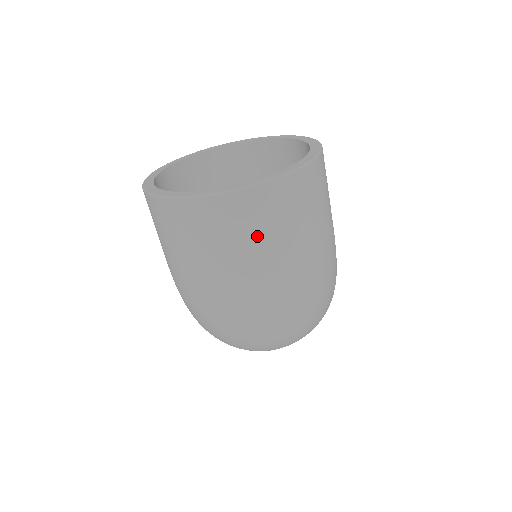
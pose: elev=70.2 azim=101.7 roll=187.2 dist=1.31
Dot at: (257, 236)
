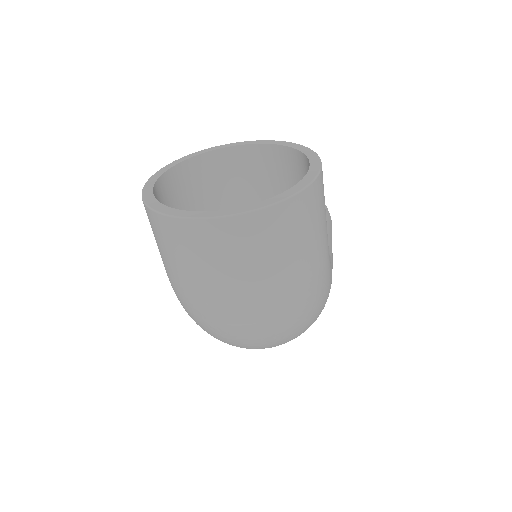
Dot at: (238, 260)
